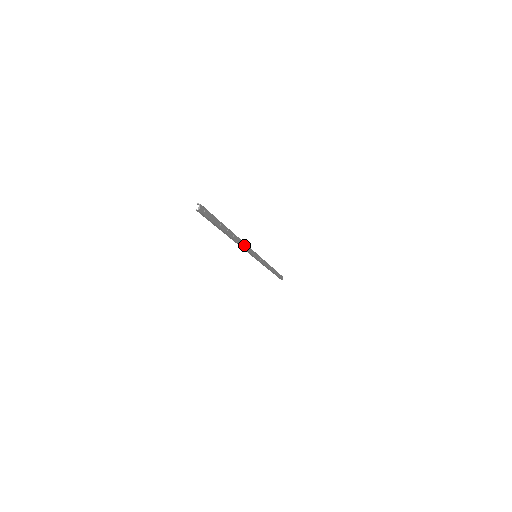
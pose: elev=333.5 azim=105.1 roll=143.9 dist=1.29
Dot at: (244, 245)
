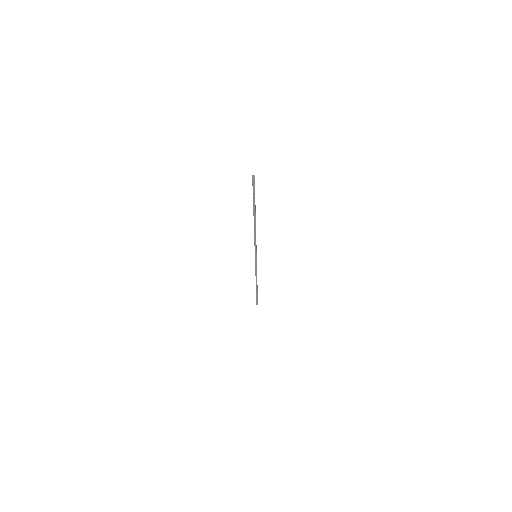
Dot at: occluded
